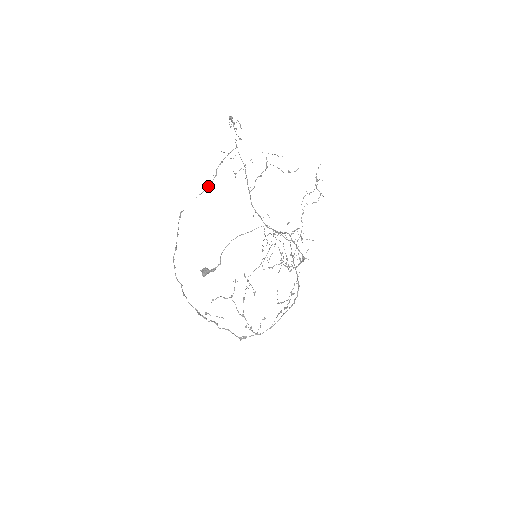
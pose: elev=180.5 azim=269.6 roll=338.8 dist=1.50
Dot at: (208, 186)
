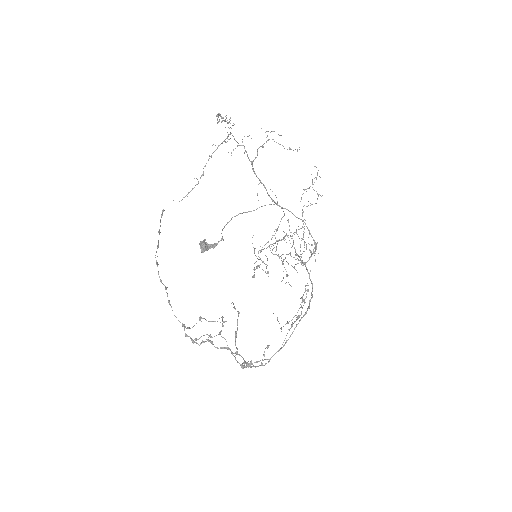
Dot at: occluded
